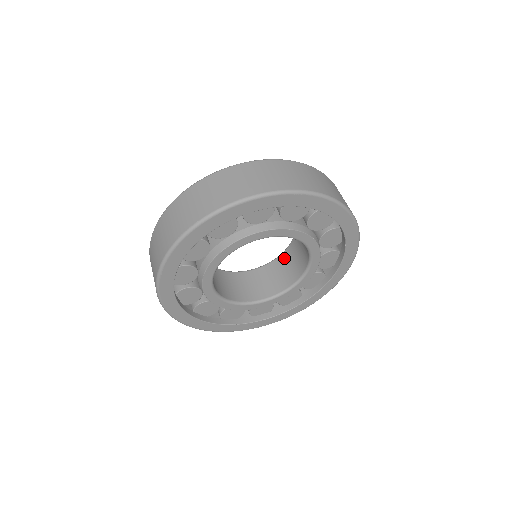
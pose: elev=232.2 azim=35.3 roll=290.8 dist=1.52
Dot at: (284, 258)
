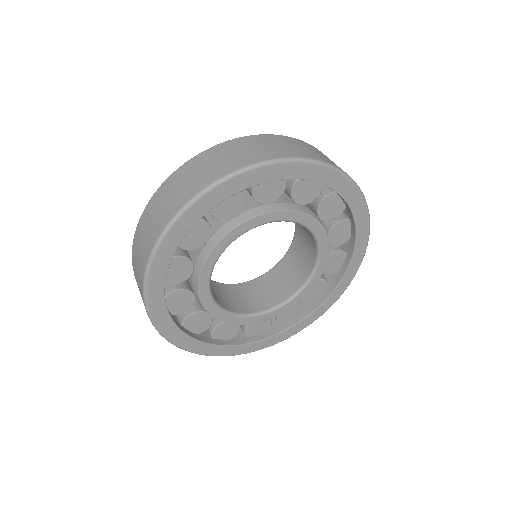
Dot at: (294, 249)
